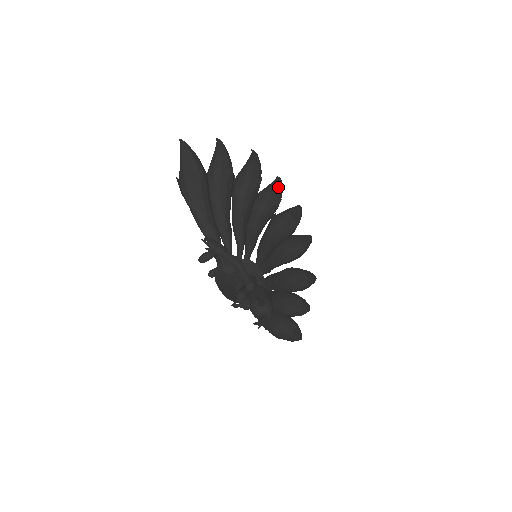
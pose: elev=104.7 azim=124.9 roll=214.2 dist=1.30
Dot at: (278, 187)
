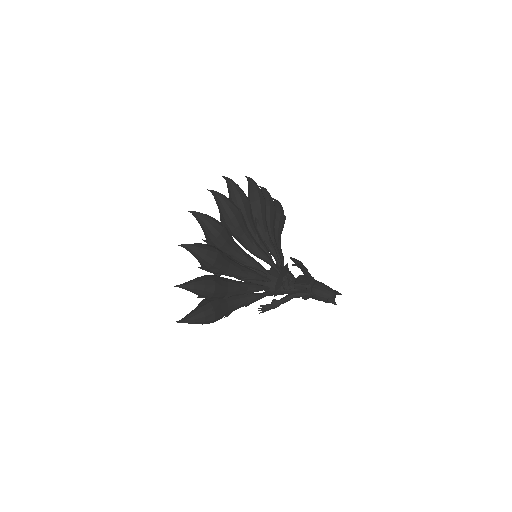
Dot at: (212, 224)
